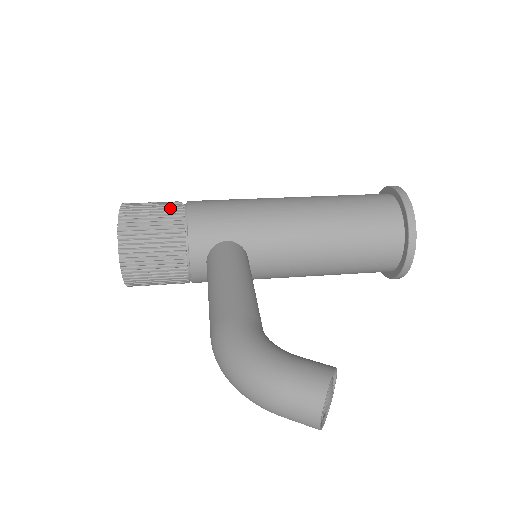
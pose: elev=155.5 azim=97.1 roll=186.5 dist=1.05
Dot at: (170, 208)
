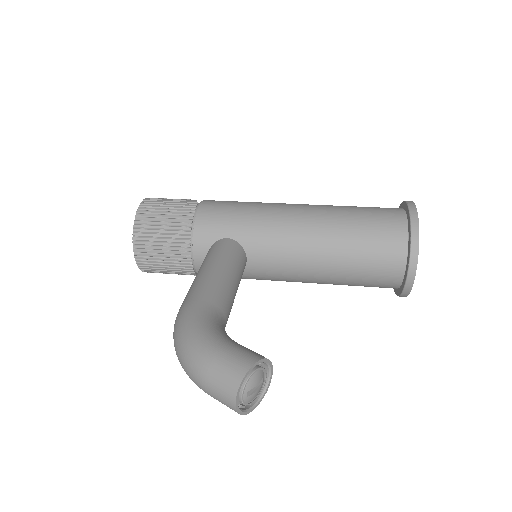
Dot at: (184, 204)
